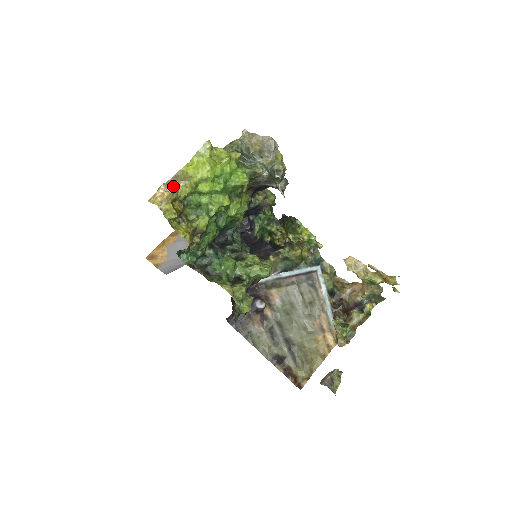
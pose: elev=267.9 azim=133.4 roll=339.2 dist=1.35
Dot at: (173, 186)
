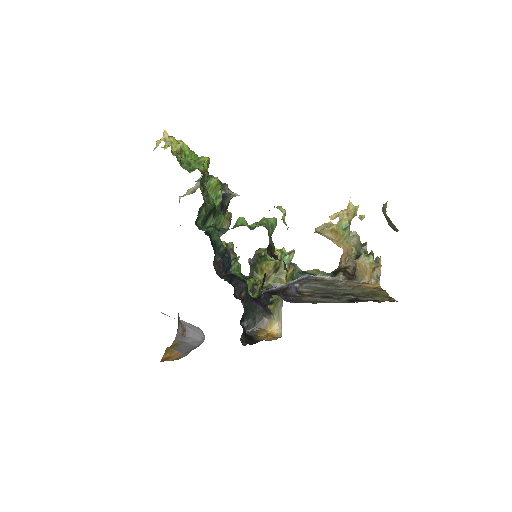
Dot at: occluded
